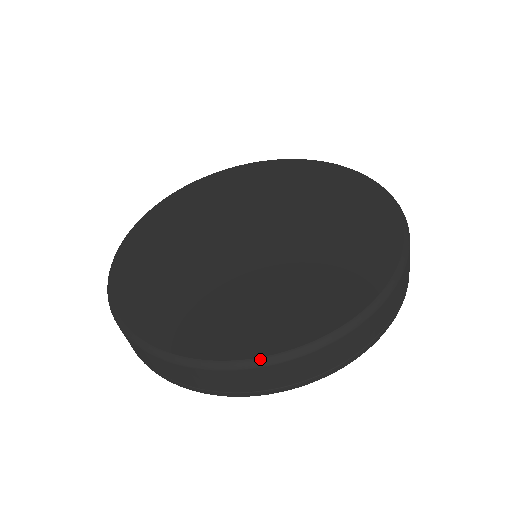
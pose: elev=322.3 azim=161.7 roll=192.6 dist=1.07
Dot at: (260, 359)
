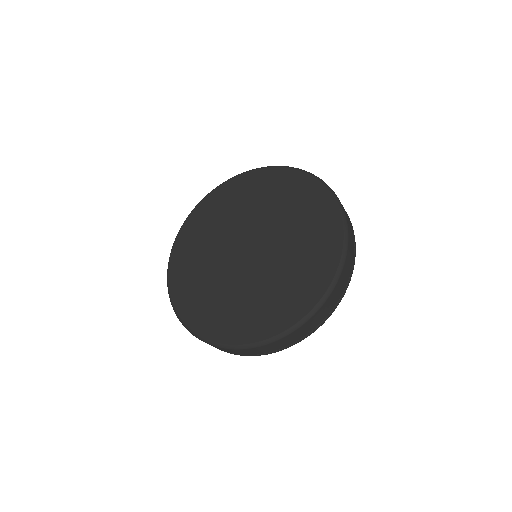
Dot at: (333, 282)
